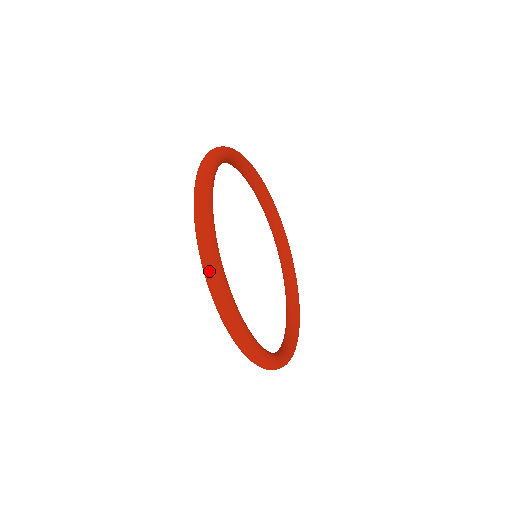
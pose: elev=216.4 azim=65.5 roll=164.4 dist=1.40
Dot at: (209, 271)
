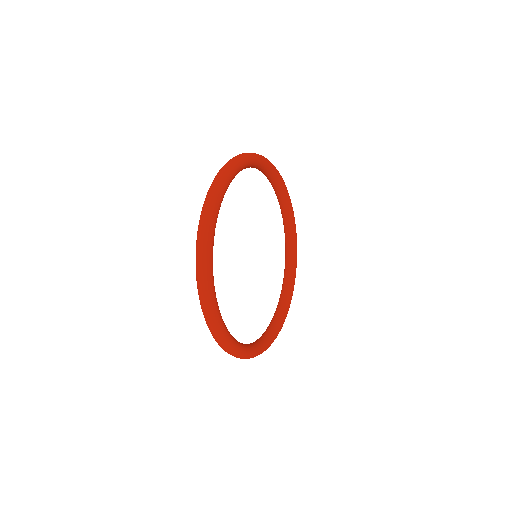
Dot at: occluded
